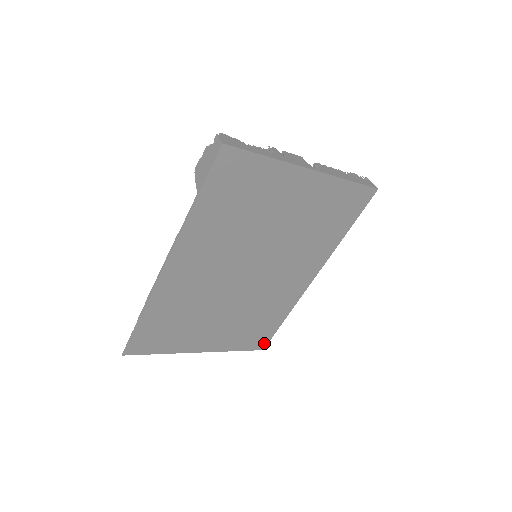
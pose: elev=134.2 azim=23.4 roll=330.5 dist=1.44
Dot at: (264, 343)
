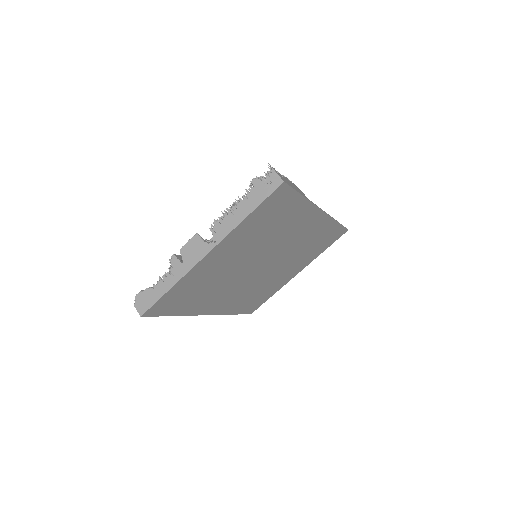
Dot at: (343, 231)
